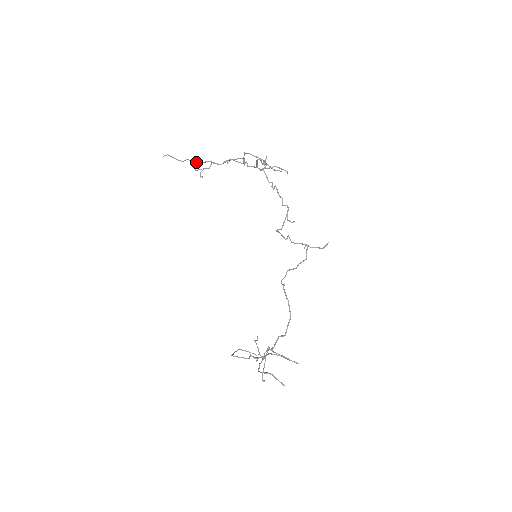
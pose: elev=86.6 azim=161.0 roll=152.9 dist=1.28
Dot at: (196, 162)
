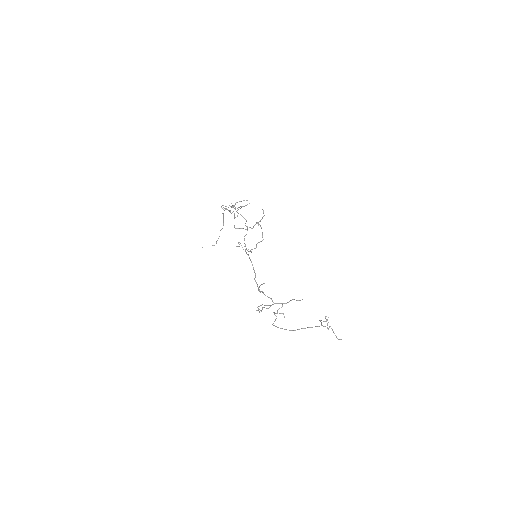
Dot at: occluded
